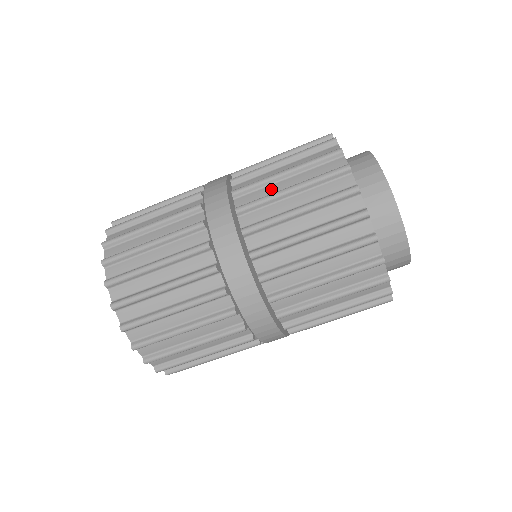
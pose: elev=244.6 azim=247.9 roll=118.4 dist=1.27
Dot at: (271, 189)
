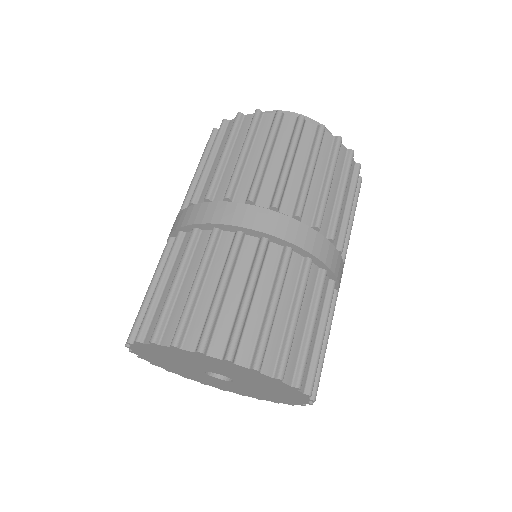
Dot at: occluded
